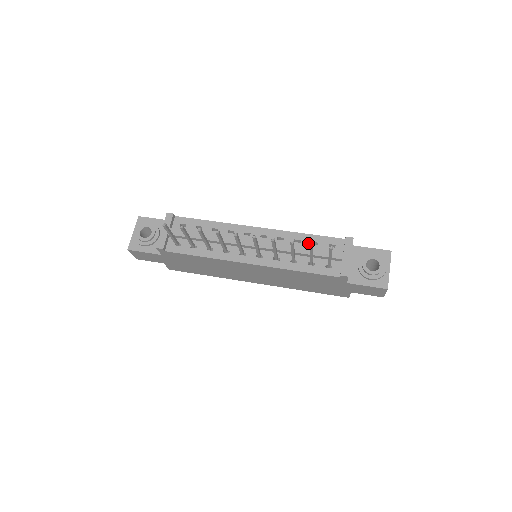
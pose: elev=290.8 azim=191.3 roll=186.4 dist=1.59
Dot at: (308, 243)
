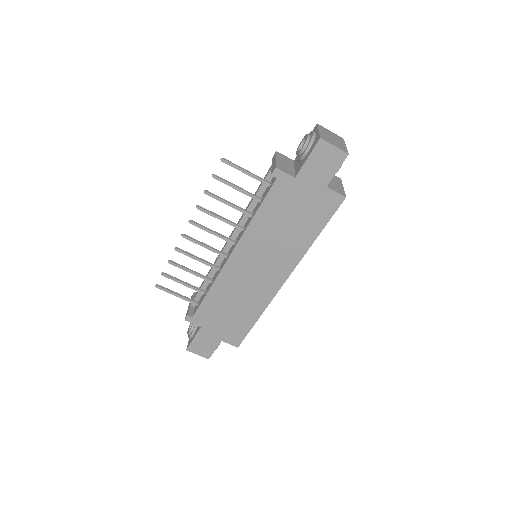
Dot at: occluded
